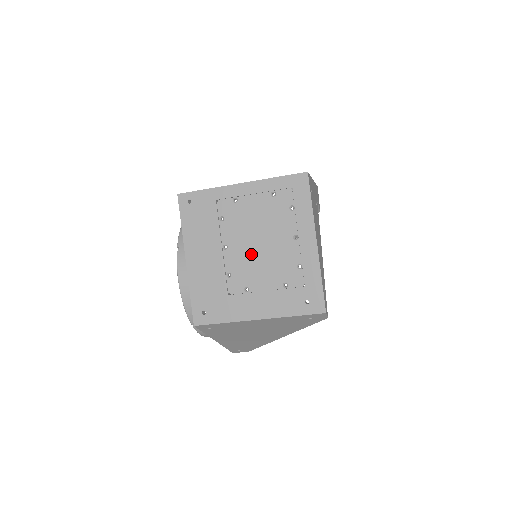
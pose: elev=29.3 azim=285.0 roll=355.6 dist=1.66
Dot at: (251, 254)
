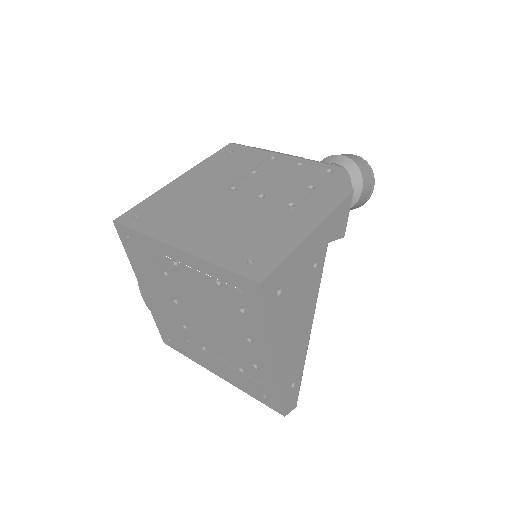
Dot at: (203, 324)
